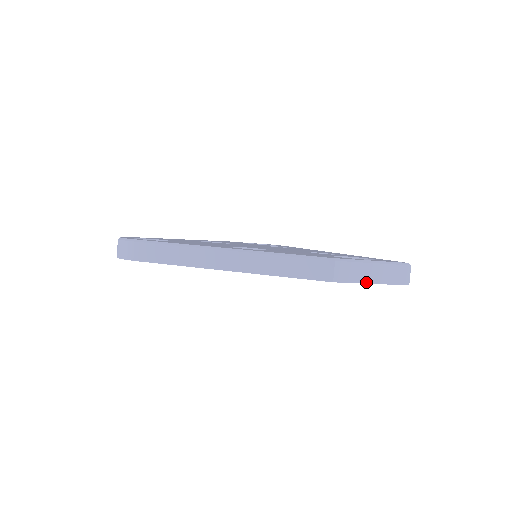
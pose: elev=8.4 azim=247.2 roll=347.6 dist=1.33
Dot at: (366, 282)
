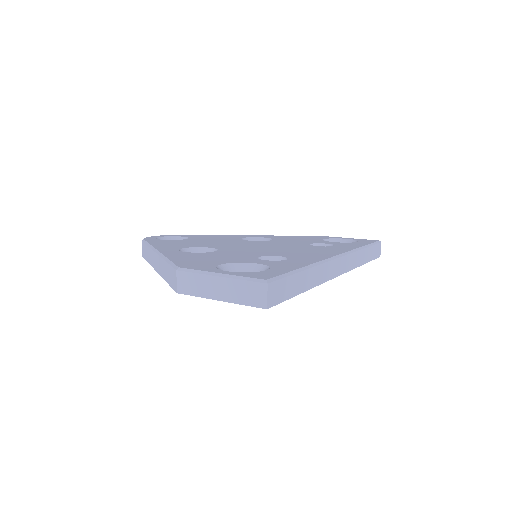
Dot at: (211, 297)
